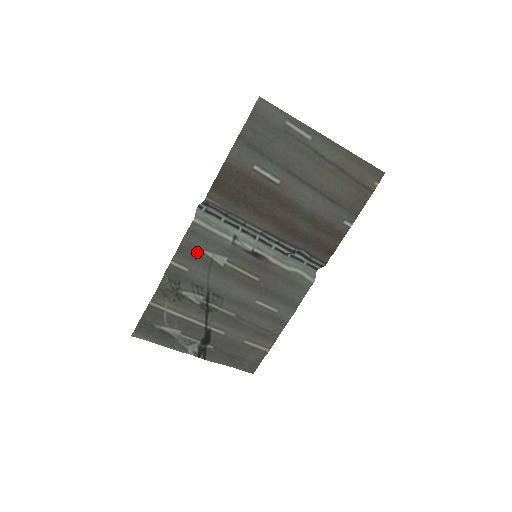
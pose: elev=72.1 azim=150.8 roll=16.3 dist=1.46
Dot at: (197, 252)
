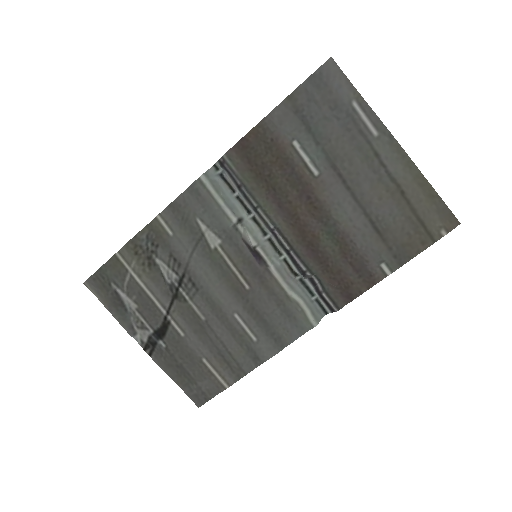
Dot at: (190, 217)
